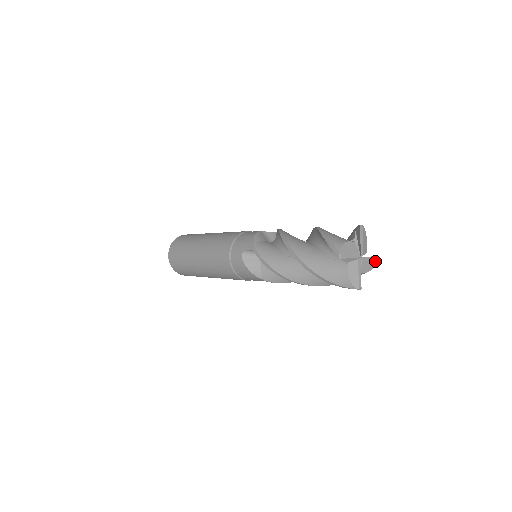
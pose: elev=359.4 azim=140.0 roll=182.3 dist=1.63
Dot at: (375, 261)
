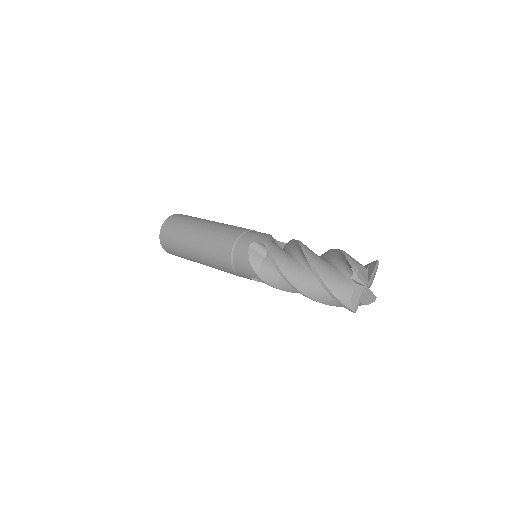
Dot at: (376, 268)
